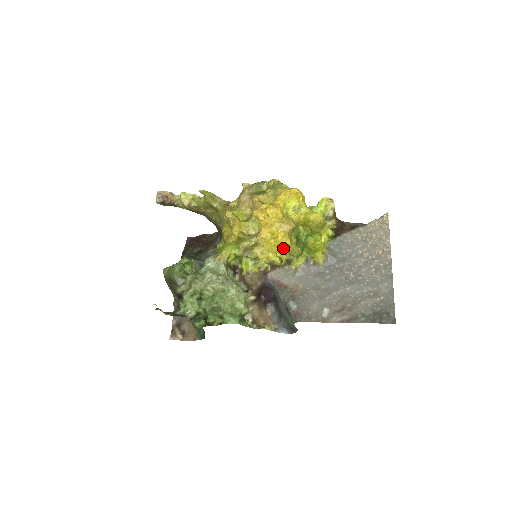
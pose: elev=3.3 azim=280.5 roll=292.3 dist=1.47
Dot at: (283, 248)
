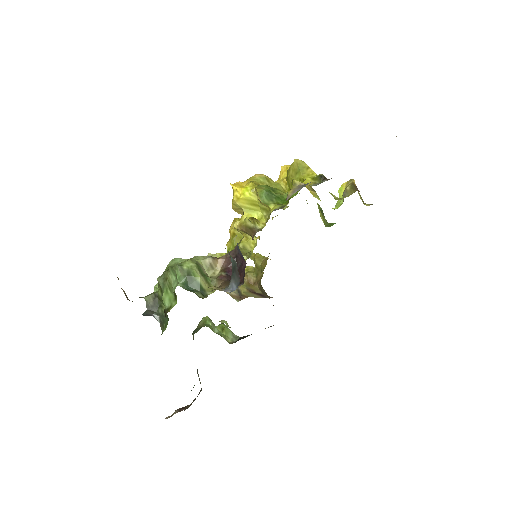
Dot at: (242, 190)
